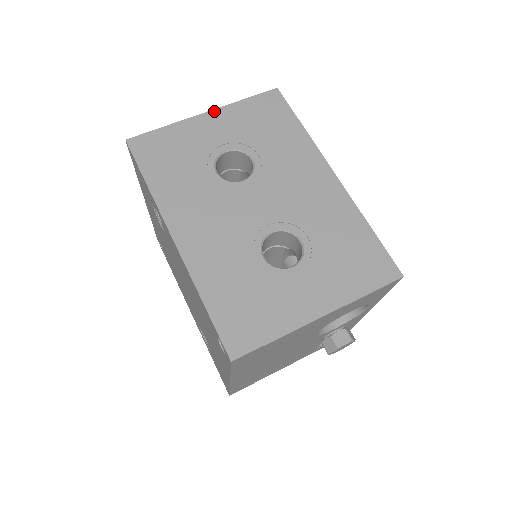
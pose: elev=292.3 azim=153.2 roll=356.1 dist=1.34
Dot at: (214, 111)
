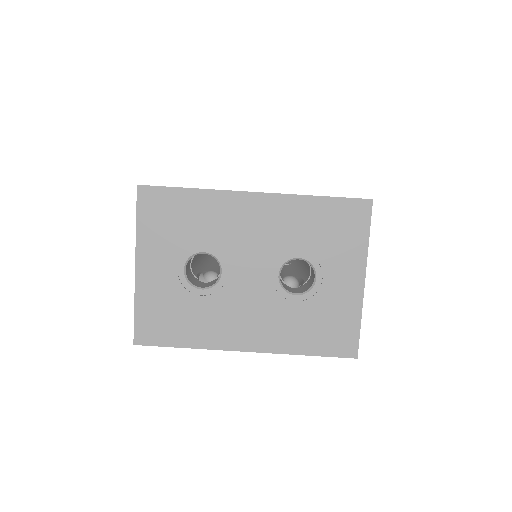
Dot at: (137, 258)
